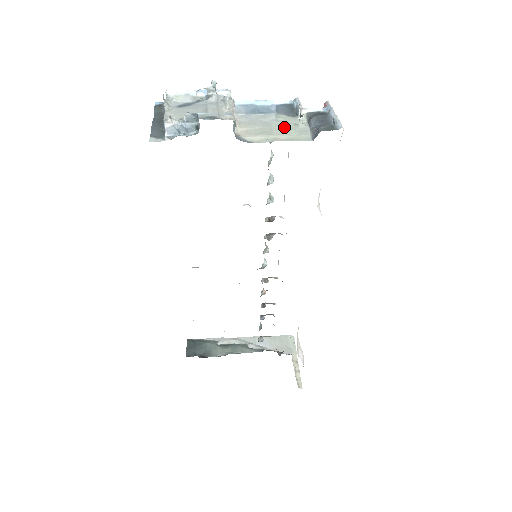
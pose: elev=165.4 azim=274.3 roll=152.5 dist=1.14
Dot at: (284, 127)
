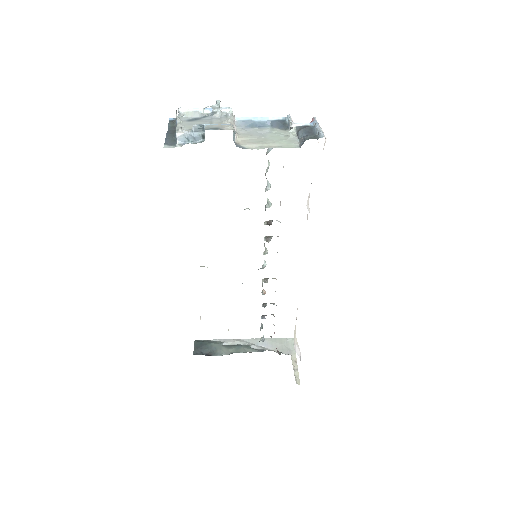
Dot at: (277, 138)
